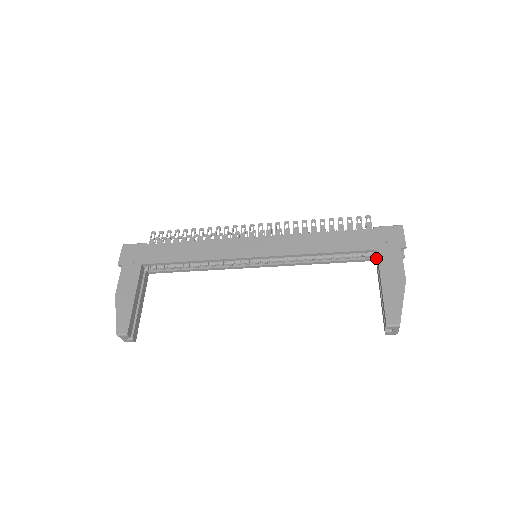
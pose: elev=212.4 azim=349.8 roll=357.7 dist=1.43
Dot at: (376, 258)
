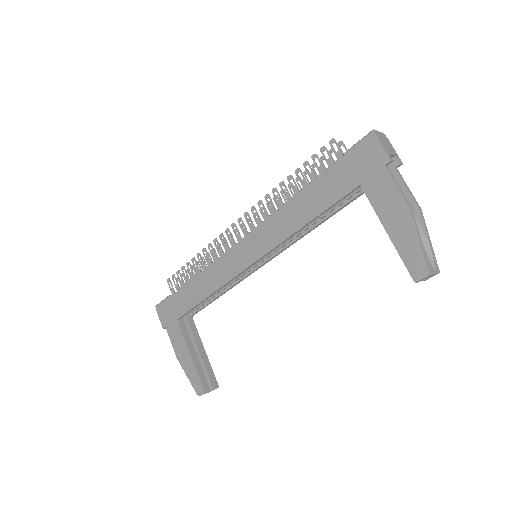
Dot at: occluded
